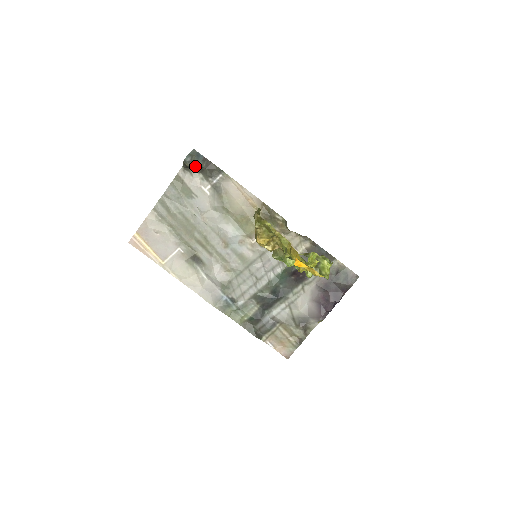
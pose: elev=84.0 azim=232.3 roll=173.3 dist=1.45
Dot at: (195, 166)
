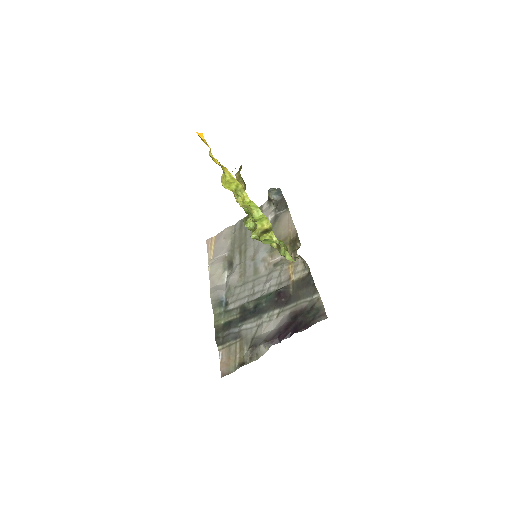
Dot at: (272, 197)
